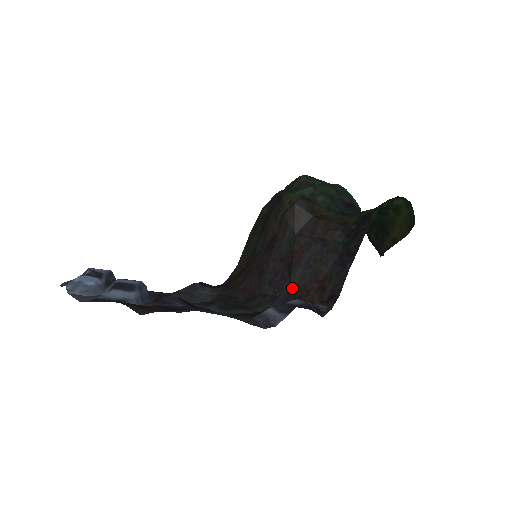
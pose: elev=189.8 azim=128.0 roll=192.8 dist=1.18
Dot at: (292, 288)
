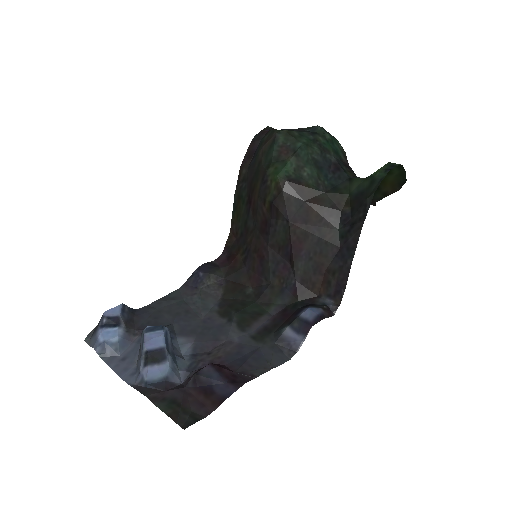
Dot at: (297, 280)
